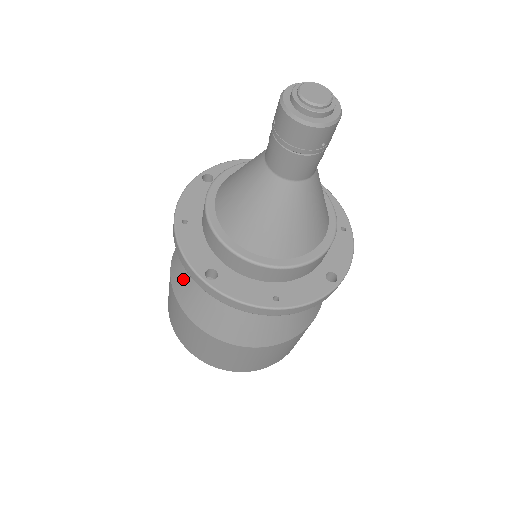
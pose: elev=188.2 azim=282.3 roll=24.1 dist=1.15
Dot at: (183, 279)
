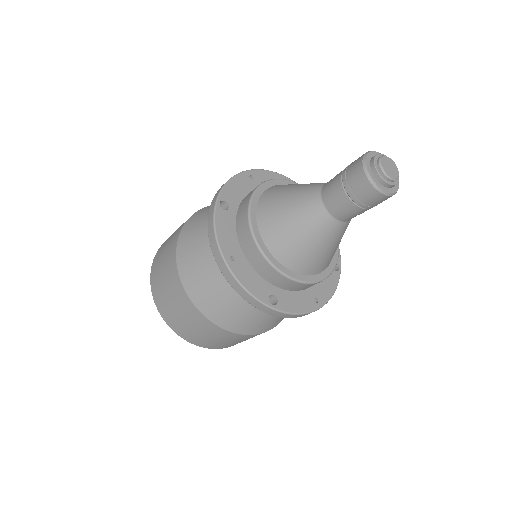
Dot at: (213, 298)
